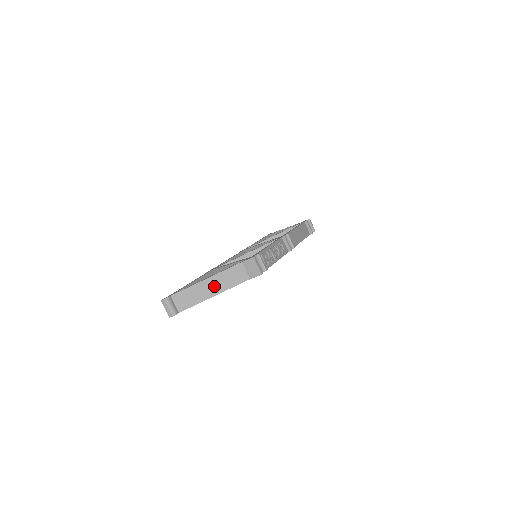
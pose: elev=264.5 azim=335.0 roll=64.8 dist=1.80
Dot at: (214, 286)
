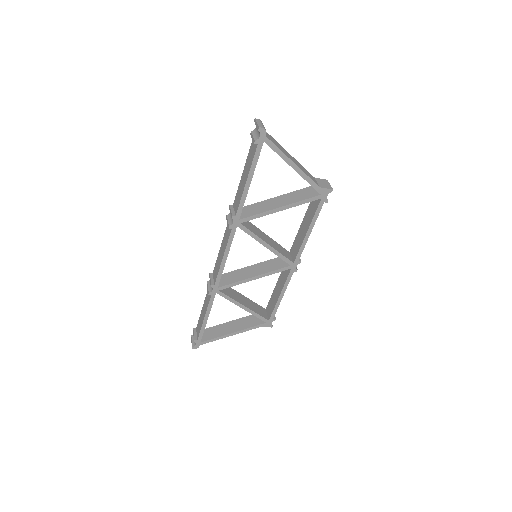
Dot at: (294, 161)
